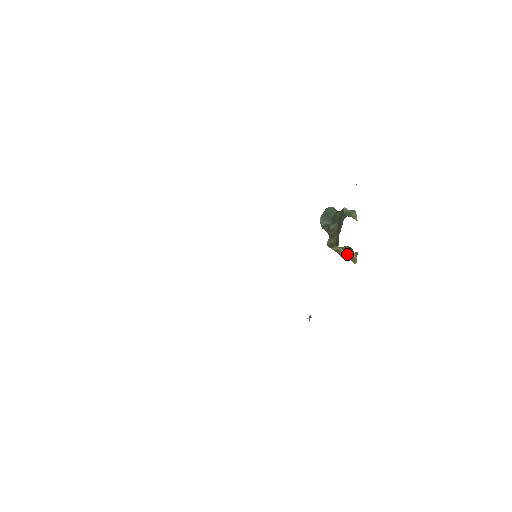
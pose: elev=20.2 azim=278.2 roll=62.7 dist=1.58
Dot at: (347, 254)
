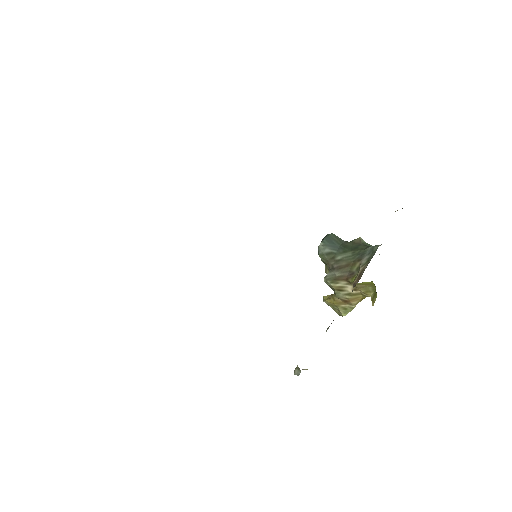
Dot at: (352, 296)
